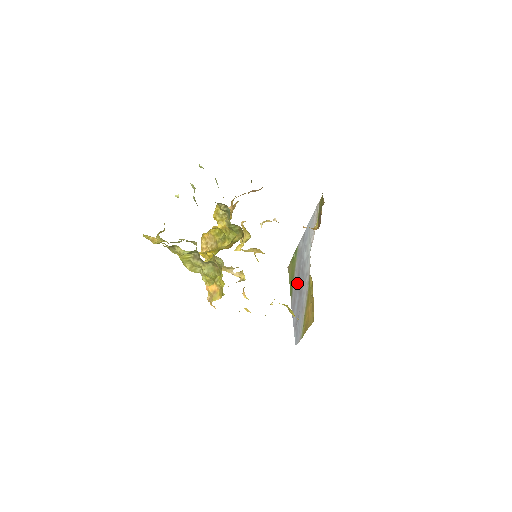
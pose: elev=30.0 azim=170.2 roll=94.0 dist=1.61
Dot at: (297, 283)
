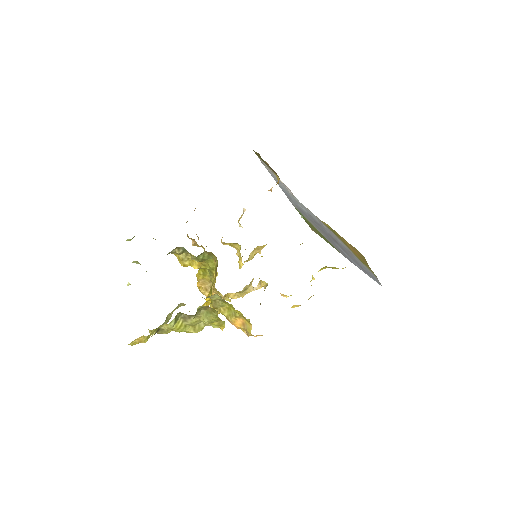
Dot at: (326, 236)
